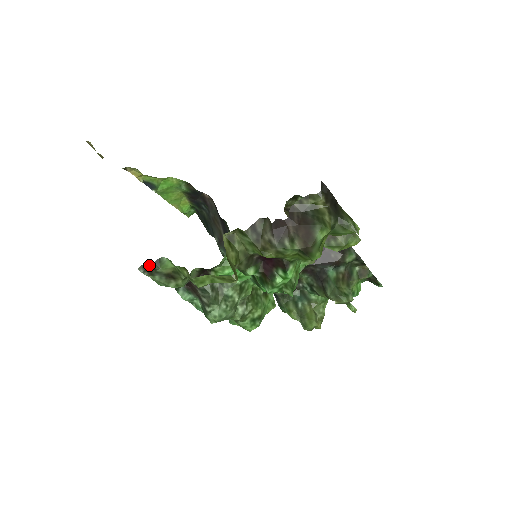
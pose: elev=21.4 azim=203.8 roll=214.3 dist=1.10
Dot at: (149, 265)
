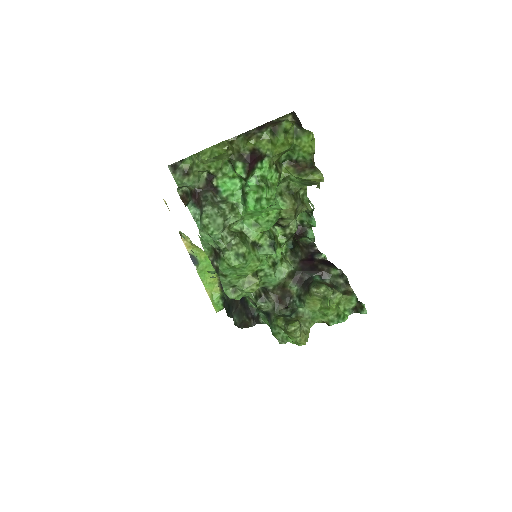
Dot at: (176, 164)
